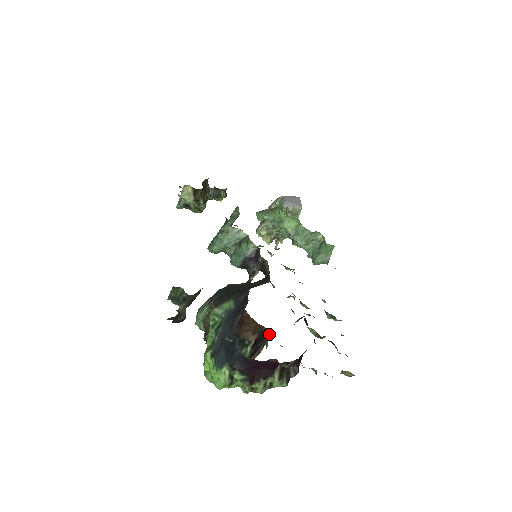
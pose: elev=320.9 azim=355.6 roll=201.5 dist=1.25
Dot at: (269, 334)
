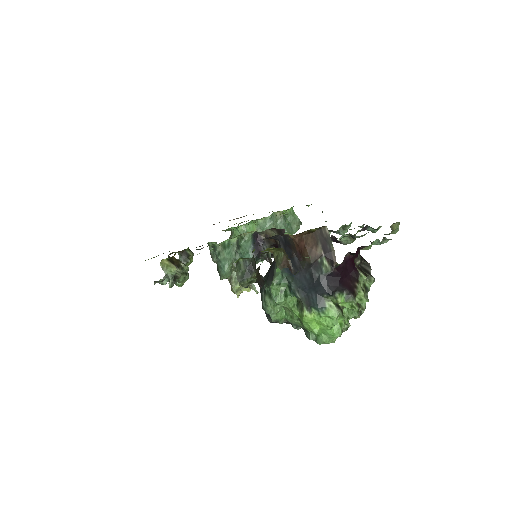
Dot at: (325, 229)
